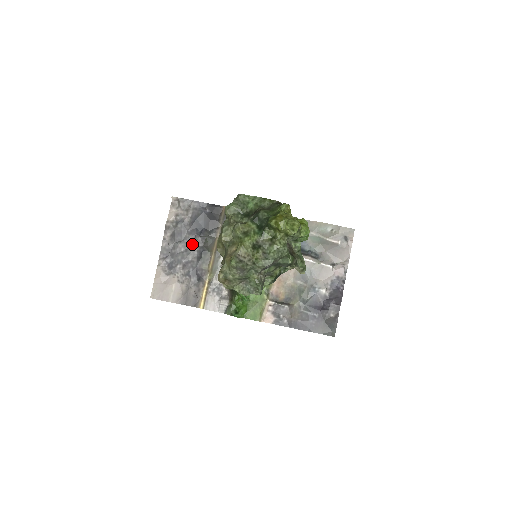
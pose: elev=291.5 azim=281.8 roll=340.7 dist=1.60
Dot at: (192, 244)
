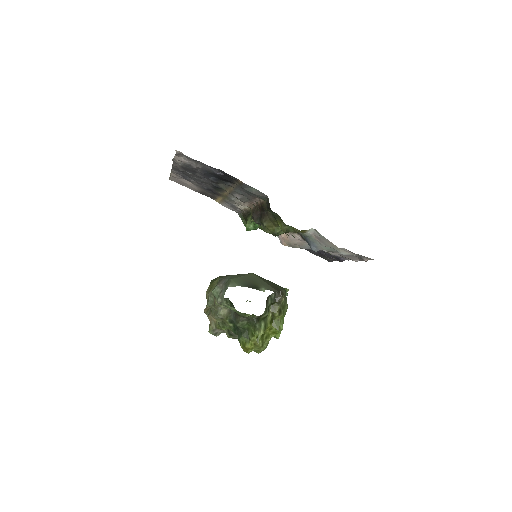
Dot at: (205, 180)
